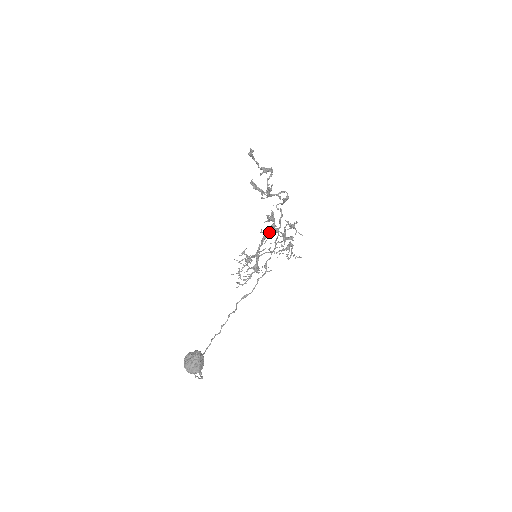
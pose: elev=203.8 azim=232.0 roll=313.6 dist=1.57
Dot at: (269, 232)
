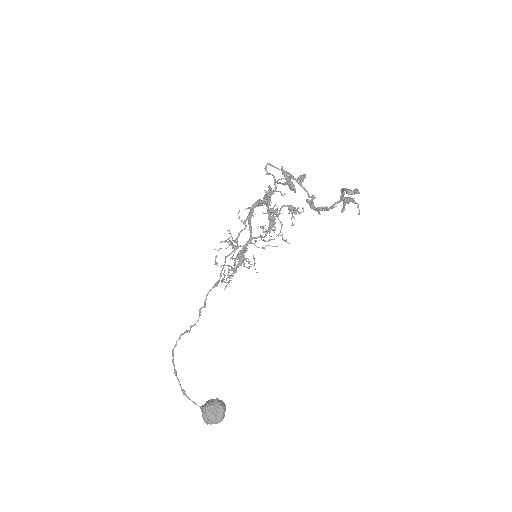
Dot at: (254, 206)
